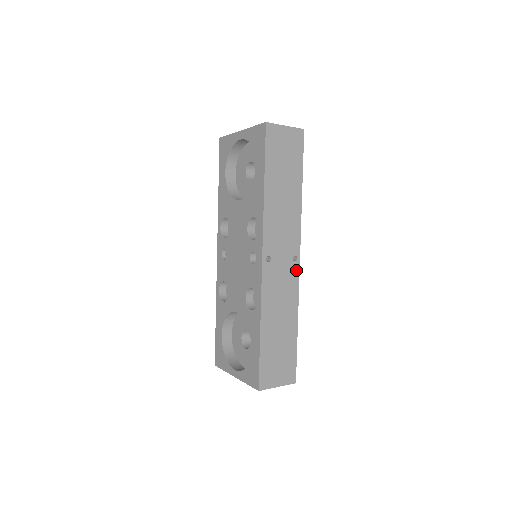
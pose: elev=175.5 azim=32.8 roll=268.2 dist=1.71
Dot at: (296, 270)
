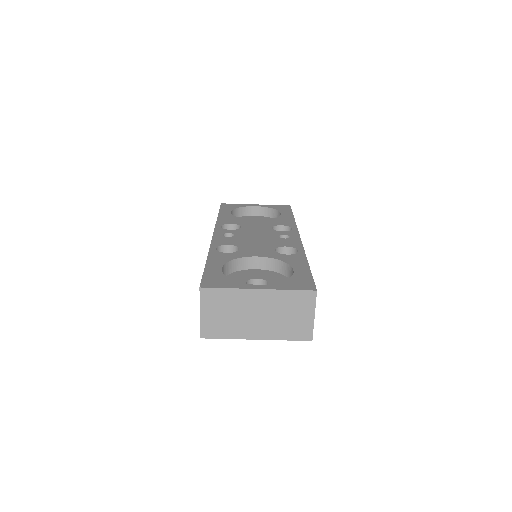
Dot at: occluded
